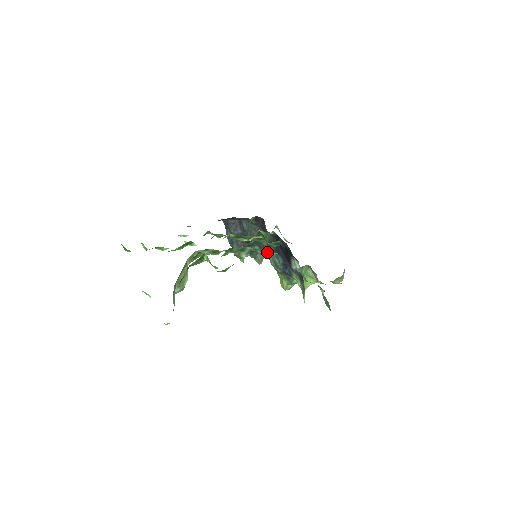
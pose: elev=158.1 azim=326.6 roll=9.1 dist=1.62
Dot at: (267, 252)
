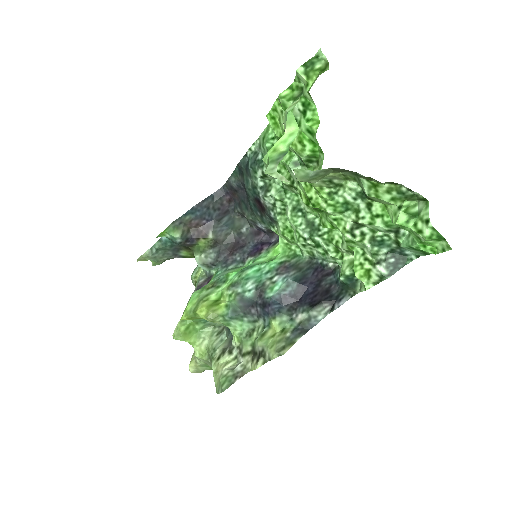
Dot at: (391, 275)
